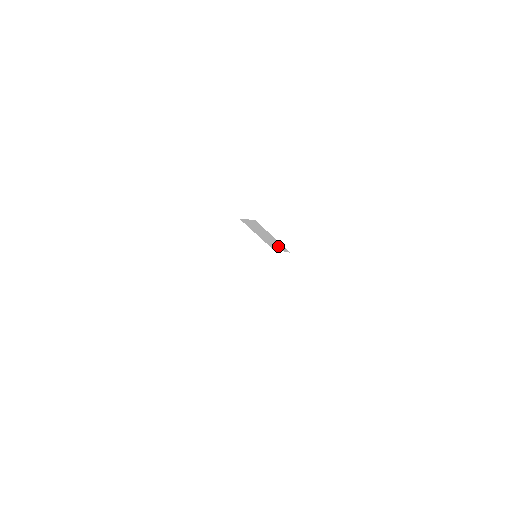
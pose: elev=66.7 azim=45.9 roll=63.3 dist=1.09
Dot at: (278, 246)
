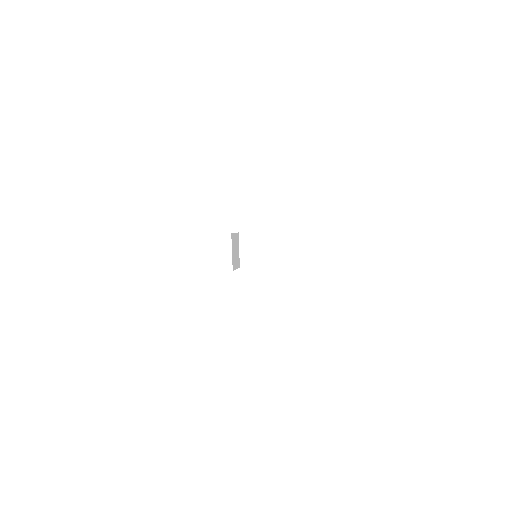
Dot at: (265, 261)
